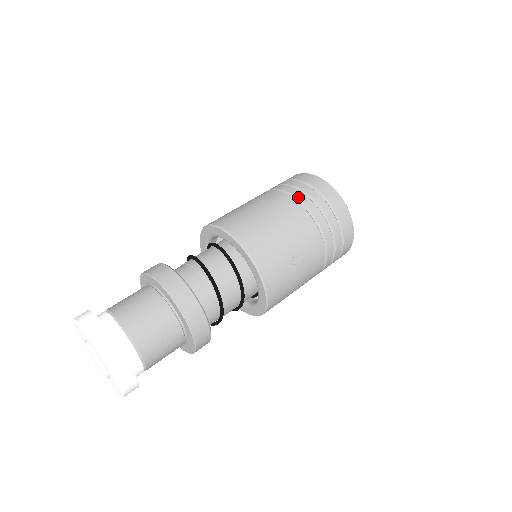
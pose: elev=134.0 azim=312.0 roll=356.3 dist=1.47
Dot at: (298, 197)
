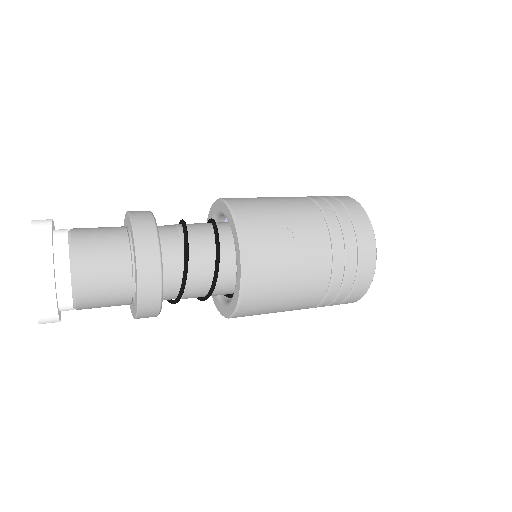
Dot at: (310, 197)
